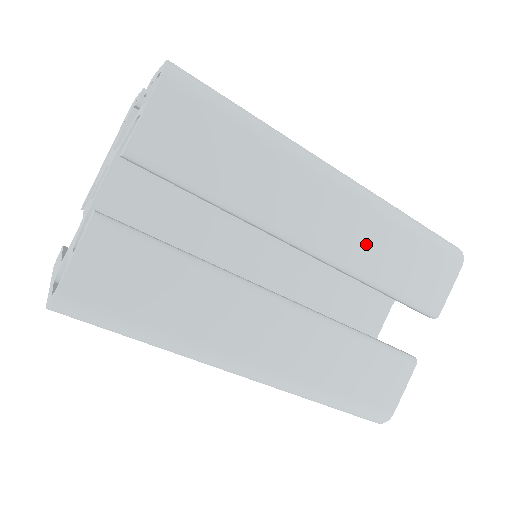
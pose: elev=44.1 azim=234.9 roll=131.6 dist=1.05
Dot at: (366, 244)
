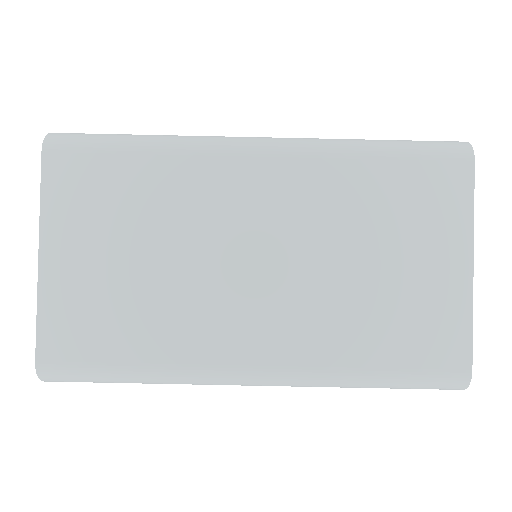
Dot at: occluded
